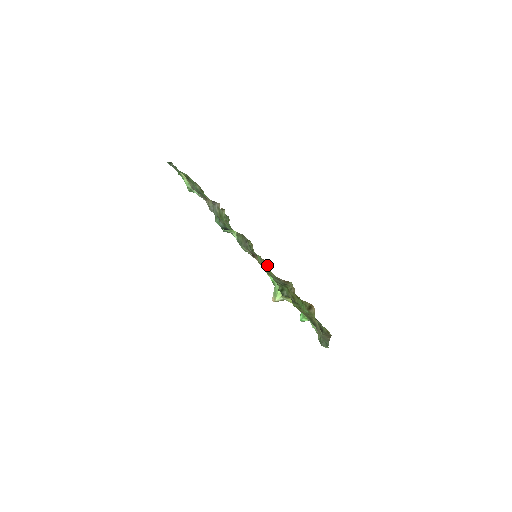
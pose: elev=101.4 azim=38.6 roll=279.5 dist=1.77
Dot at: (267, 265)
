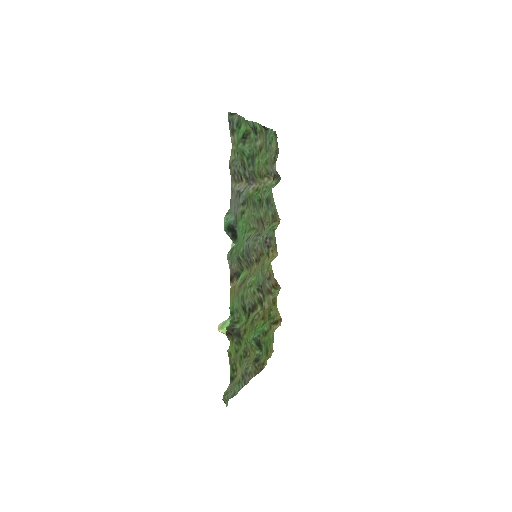
Dot at: (271, 258)
